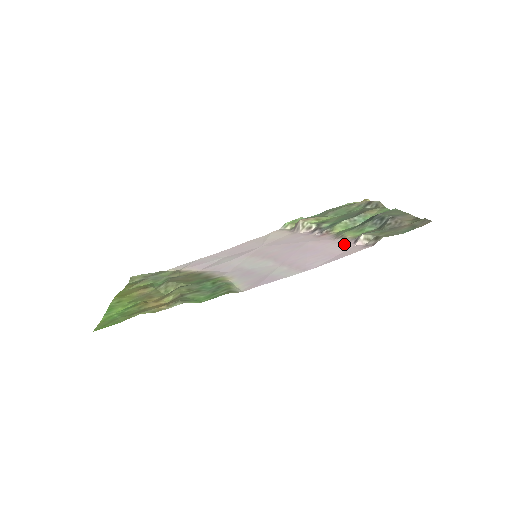
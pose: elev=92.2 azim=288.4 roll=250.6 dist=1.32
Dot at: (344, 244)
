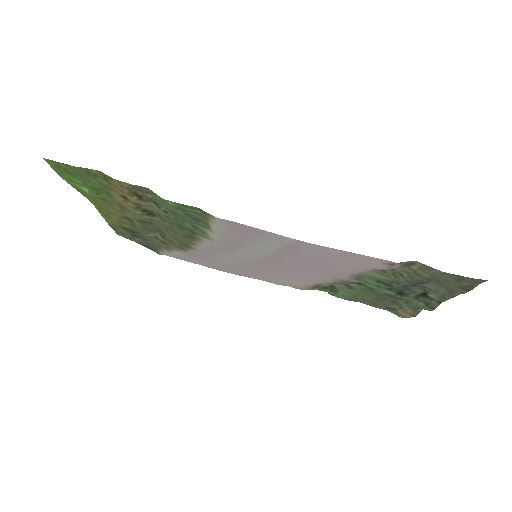
Dot at: (362, 268)
